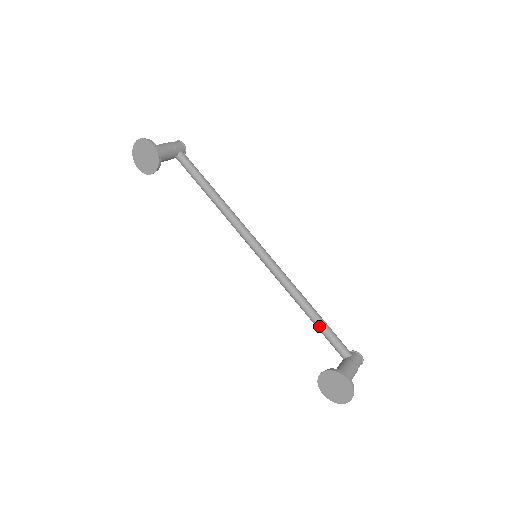
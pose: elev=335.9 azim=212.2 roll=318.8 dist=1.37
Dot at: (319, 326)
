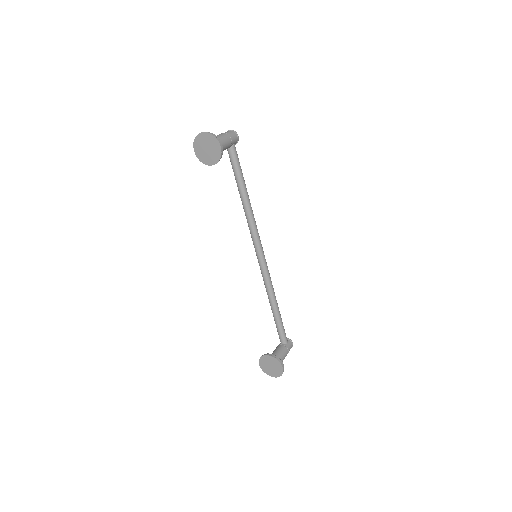
Dot at: (276, 318)
